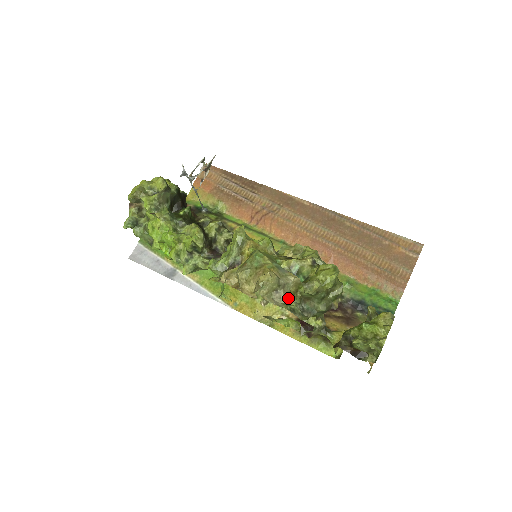
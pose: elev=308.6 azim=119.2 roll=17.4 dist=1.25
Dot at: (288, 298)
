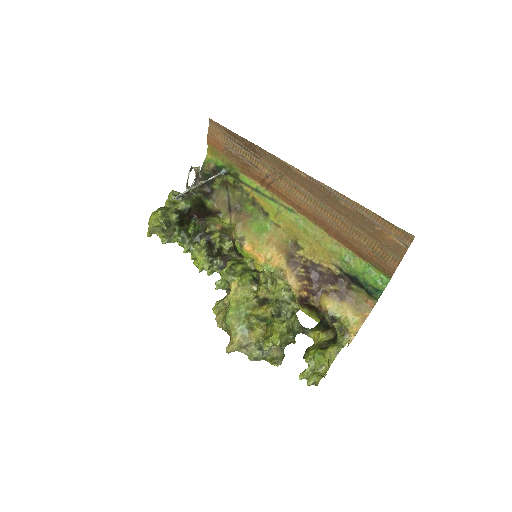
Dot at: (253, 349)
